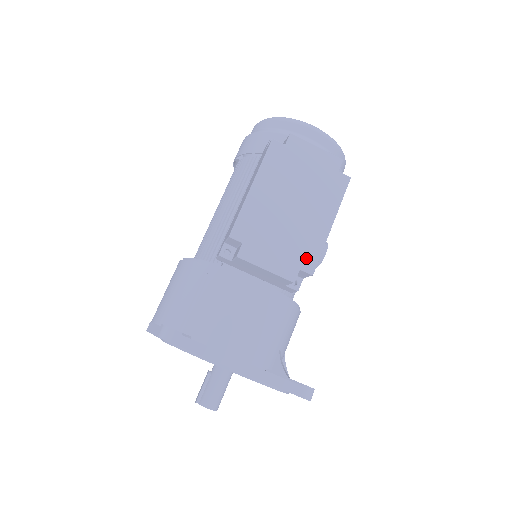
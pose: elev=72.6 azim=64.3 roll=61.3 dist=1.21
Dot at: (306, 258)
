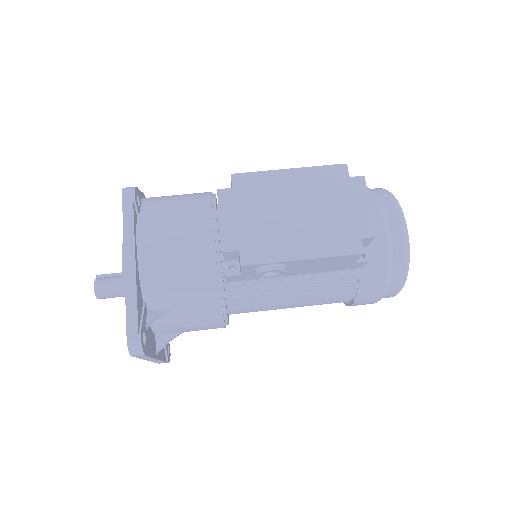
Dot at: (254, 250)
